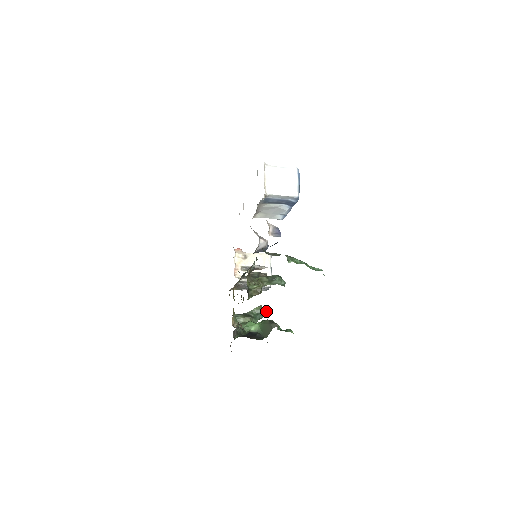
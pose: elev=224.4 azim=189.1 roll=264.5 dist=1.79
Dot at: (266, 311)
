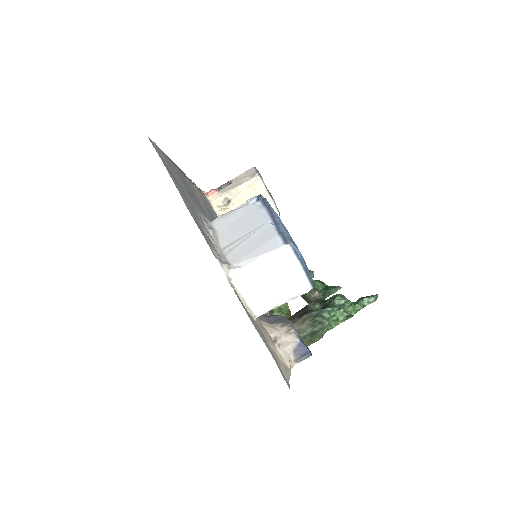
Dot at: occluded
